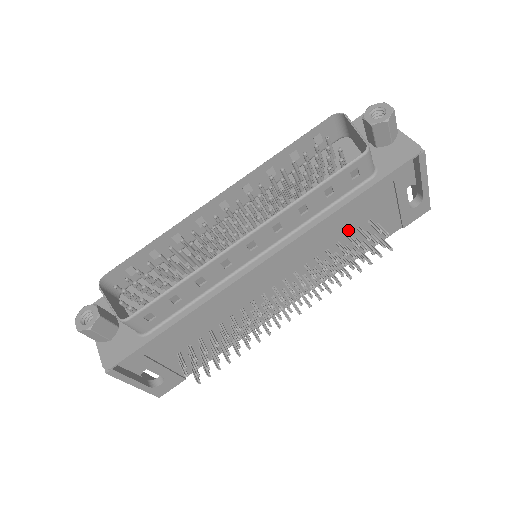
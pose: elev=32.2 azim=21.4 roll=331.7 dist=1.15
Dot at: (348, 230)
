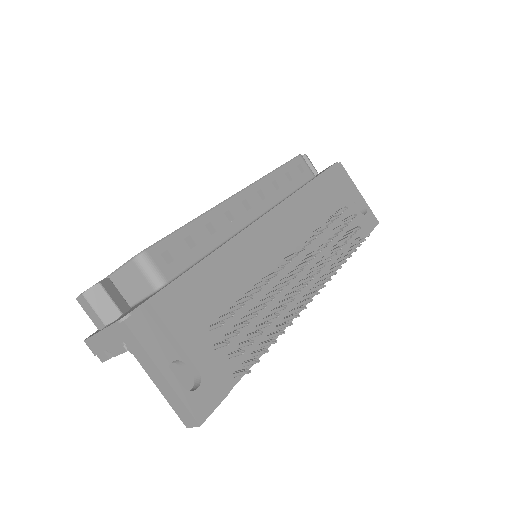
Dot at: (322, 216)
